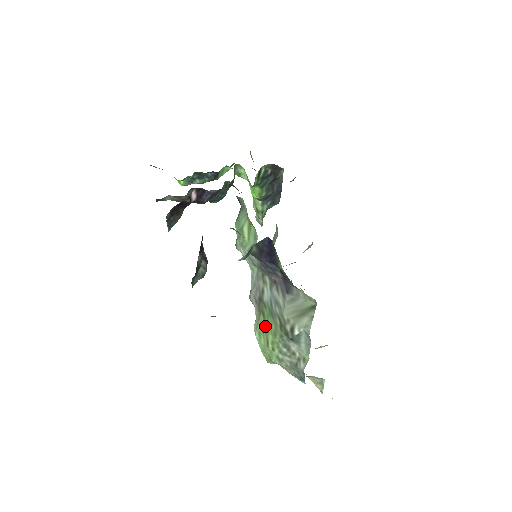
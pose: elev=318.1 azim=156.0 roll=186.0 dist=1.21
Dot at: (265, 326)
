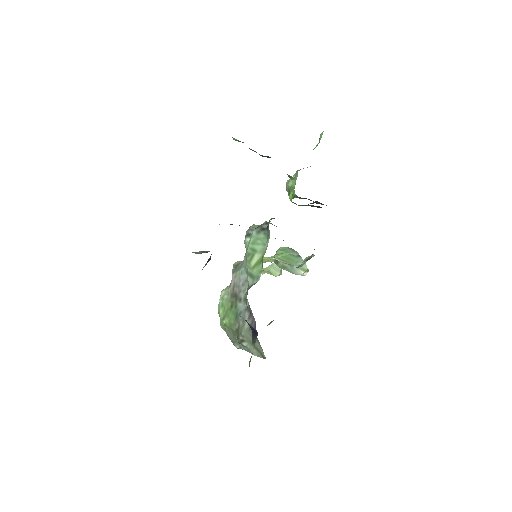
Dot at: (228, 311)
